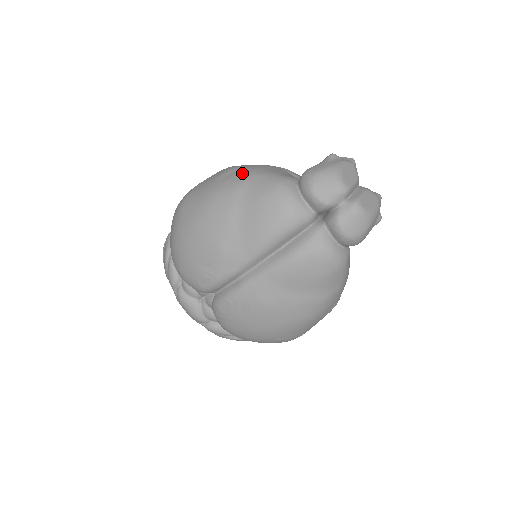
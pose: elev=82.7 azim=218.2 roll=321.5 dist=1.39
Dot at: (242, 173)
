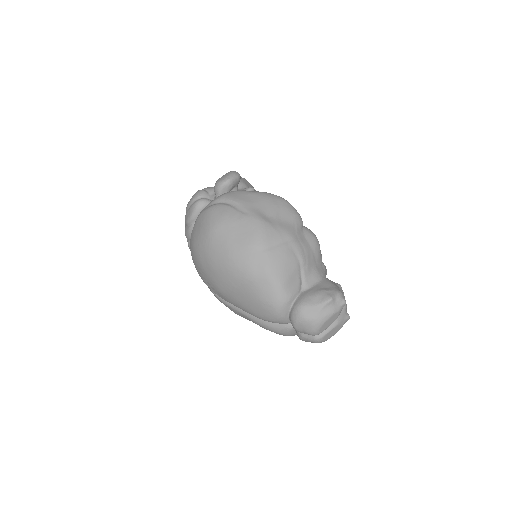
Dot at: (261, 264)
